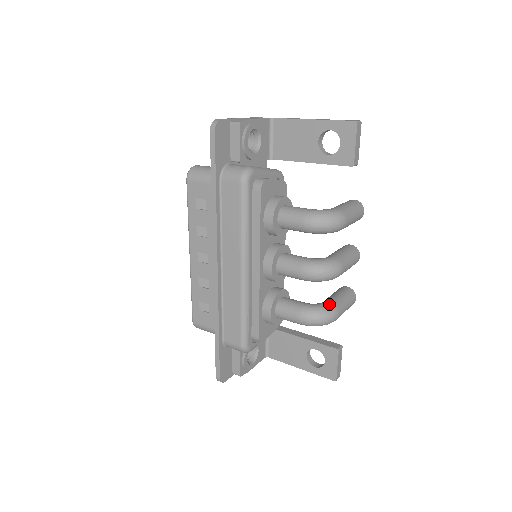
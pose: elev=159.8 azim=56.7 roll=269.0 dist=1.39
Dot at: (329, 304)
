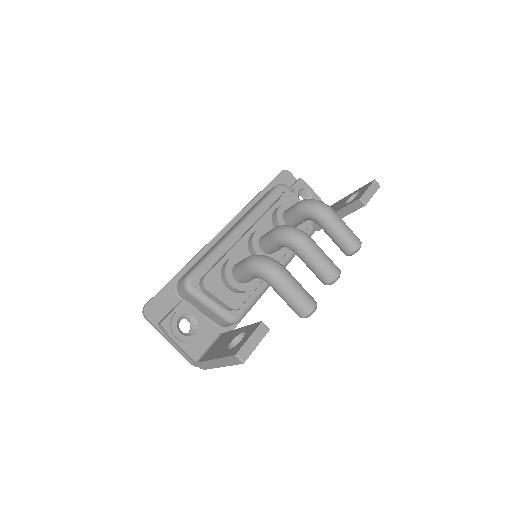
Dot at: occluded
